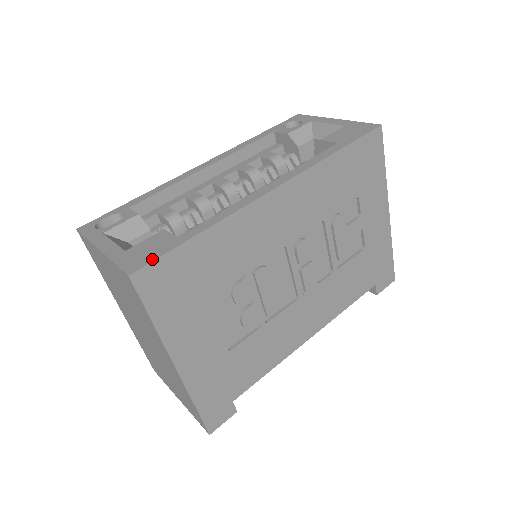
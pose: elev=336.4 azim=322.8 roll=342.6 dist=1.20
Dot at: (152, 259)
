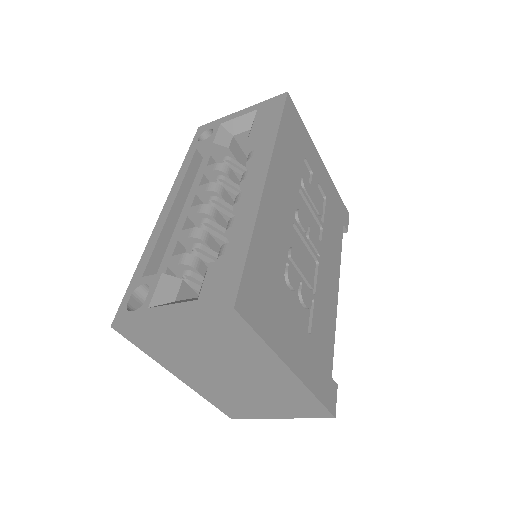
Dot at: (237, 284)
